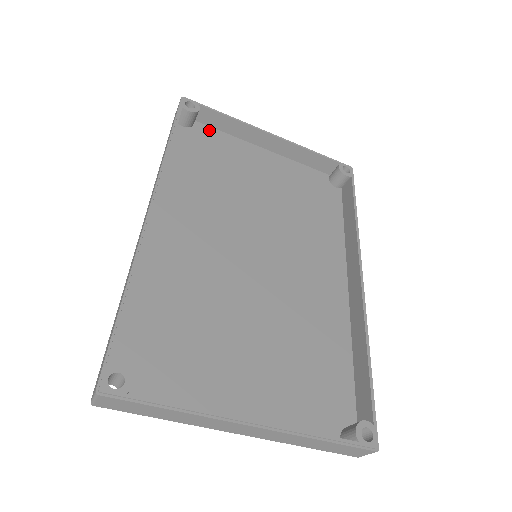
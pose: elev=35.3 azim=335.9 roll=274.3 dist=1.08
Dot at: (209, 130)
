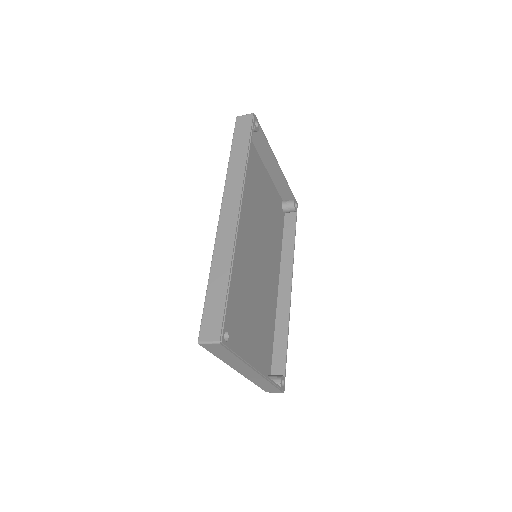
Dot at: occluded
